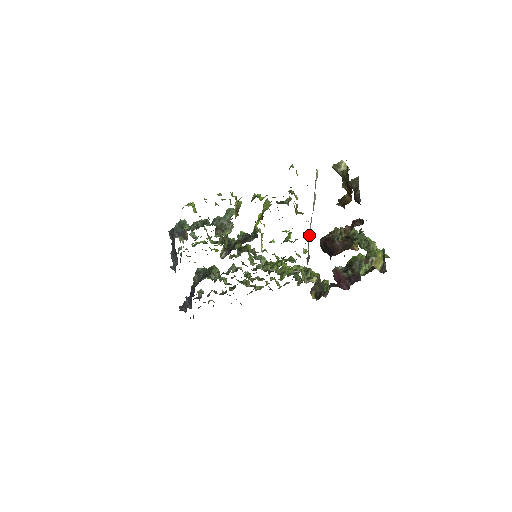
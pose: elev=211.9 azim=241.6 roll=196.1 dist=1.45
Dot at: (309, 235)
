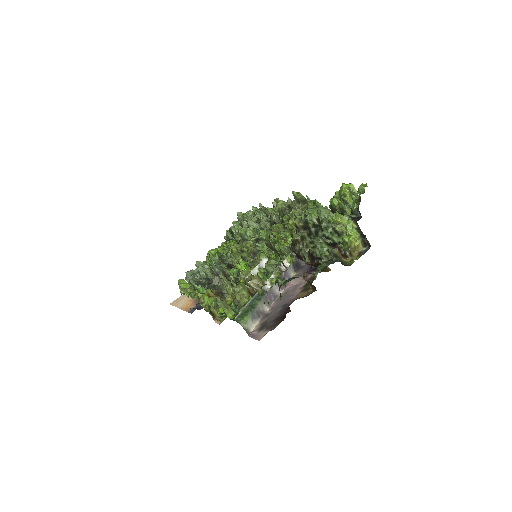
Dot at: (282, 285)
